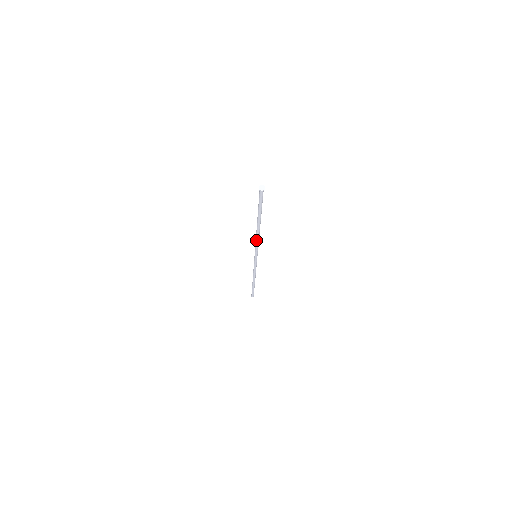
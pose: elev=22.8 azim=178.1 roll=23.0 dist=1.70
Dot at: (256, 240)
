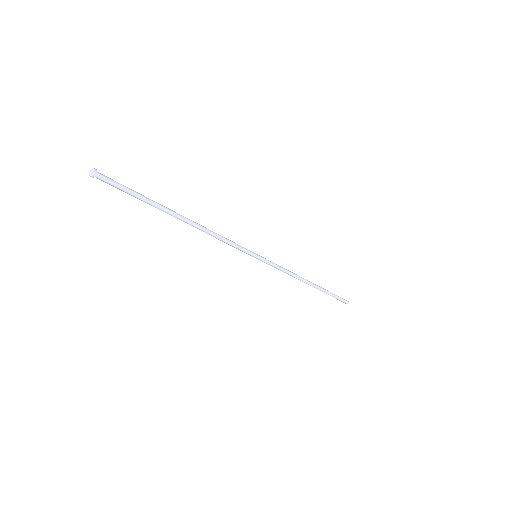
Dot at: occluded
